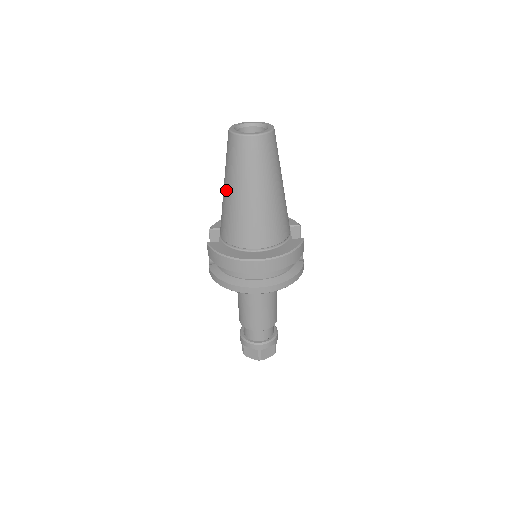
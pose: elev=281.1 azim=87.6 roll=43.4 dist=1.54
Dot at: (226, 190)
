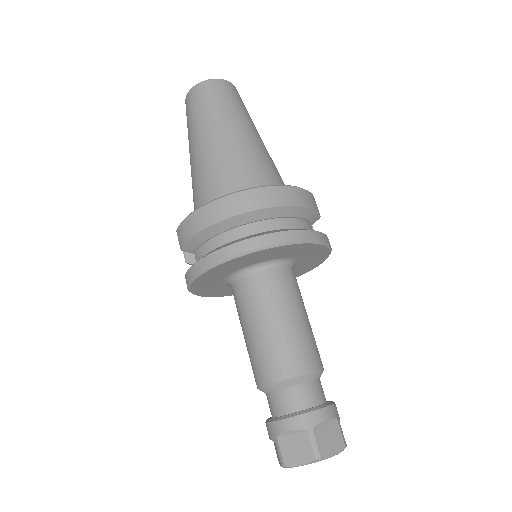
Dot at: (192, 154)
